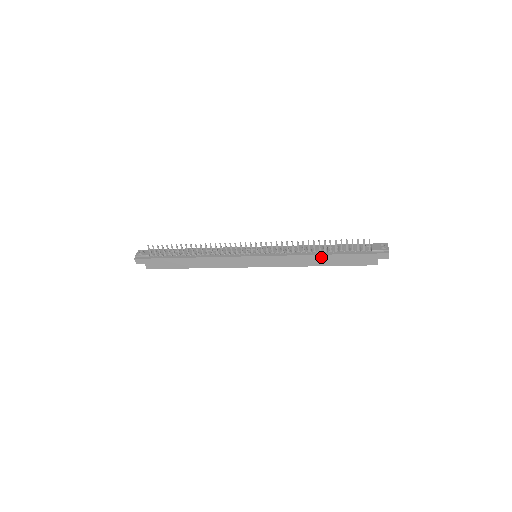
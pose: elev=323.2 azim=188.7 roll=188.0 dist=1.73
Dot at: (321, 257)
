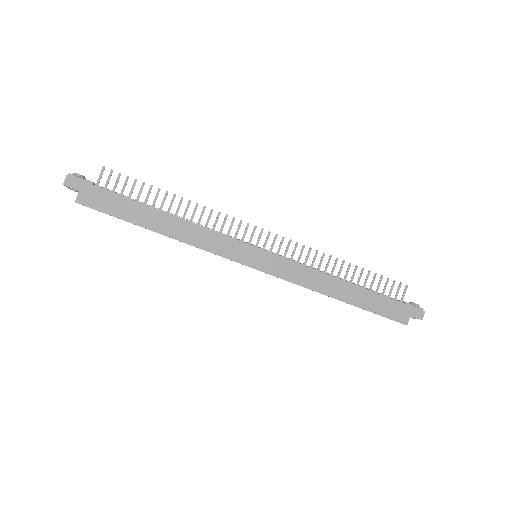
Dot at: (347, 286)
